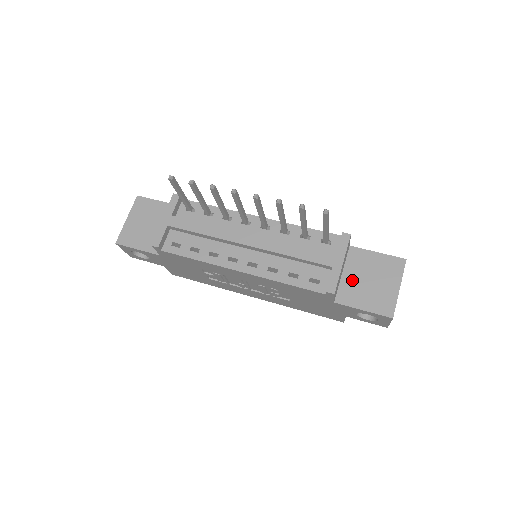
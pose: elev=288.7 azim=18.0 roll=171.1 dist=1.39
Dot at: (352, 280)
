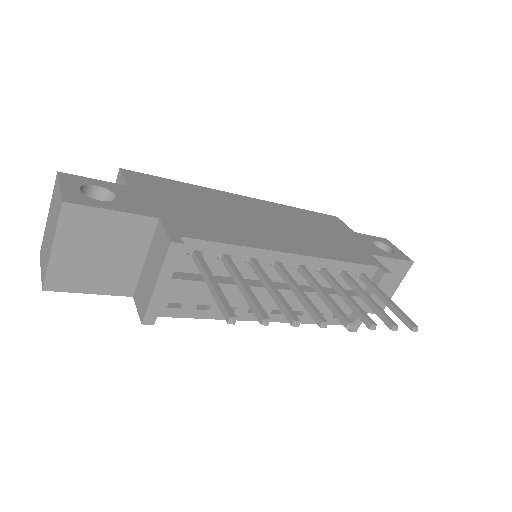
Dot at: occluded
